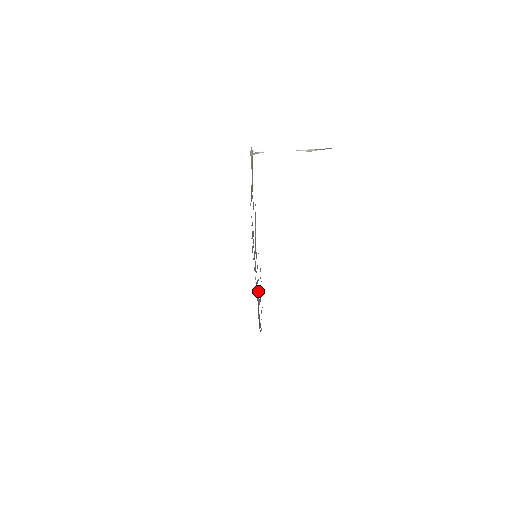
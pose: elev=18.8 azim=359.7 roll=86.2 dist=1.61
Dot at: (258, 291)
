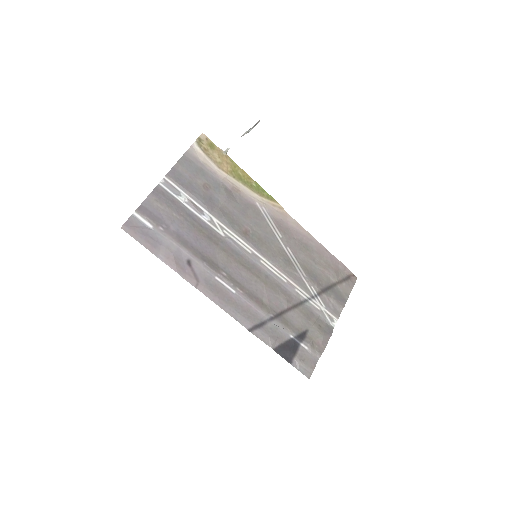
Dot at: (267, 299)
